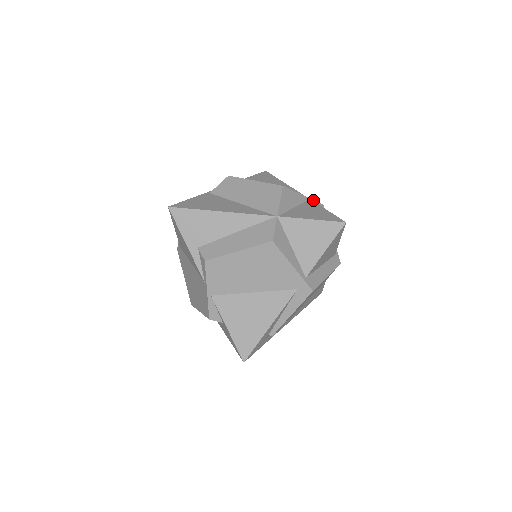
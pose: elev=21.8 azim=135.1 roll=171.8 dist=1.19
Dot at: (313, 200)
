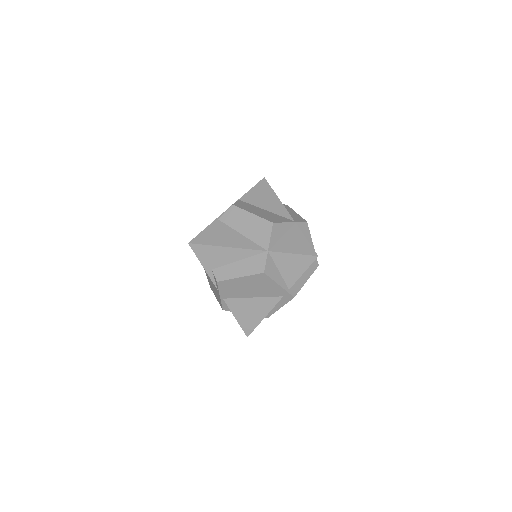
Dot at: (298, 222)
